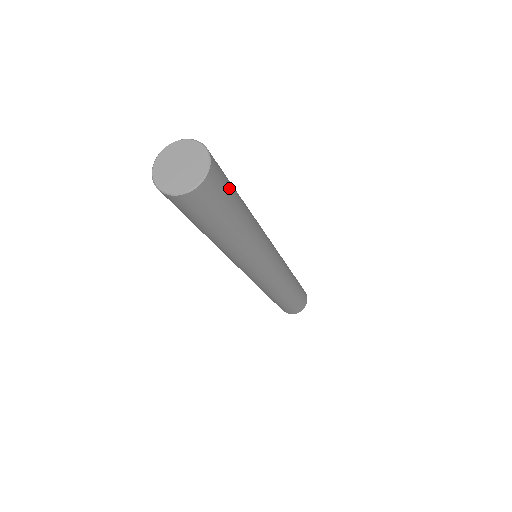
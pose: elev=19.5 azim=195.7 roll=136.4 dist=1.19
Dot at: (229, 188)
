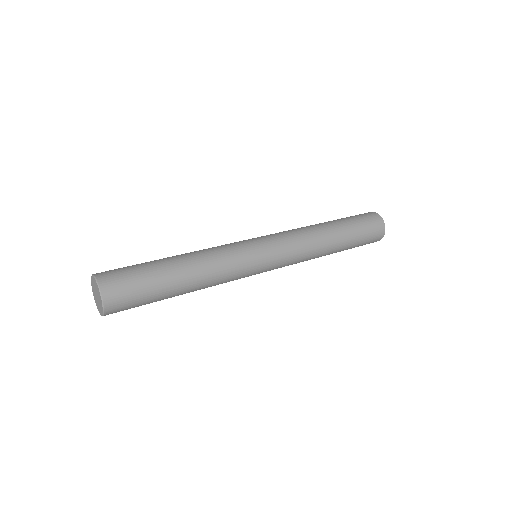
Dot at: (139, 284)
